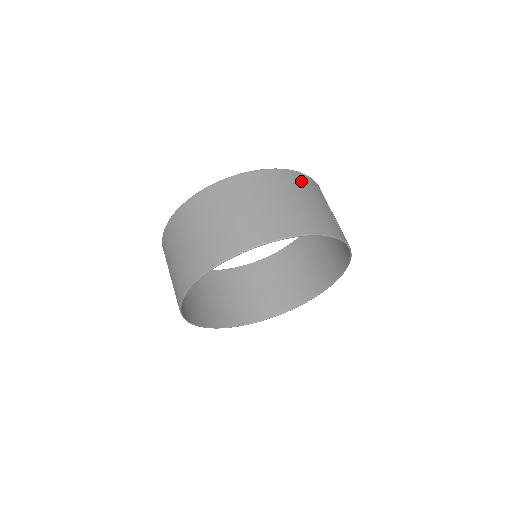
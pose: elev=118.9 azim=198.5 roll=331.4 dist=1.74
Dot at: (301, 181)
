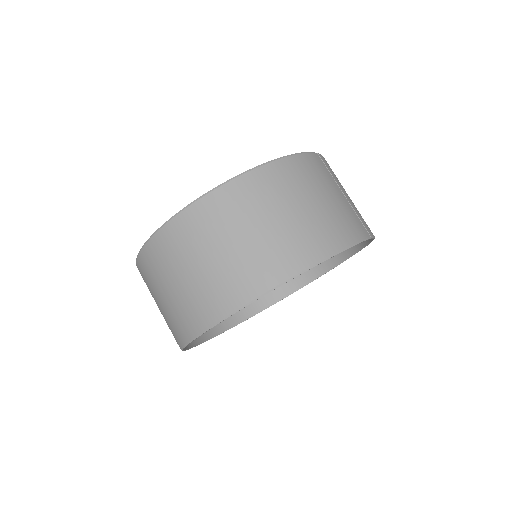
Dot at: (298, 171)
